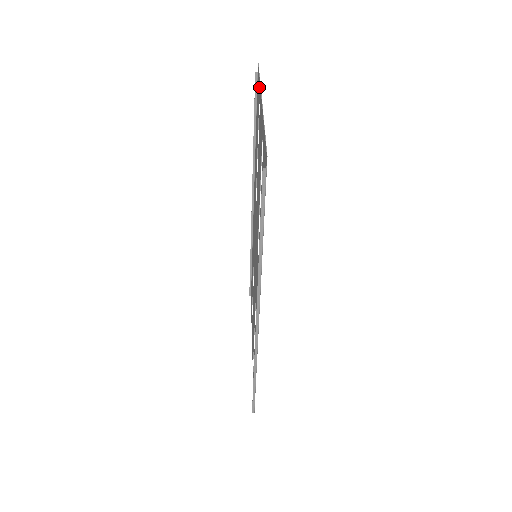
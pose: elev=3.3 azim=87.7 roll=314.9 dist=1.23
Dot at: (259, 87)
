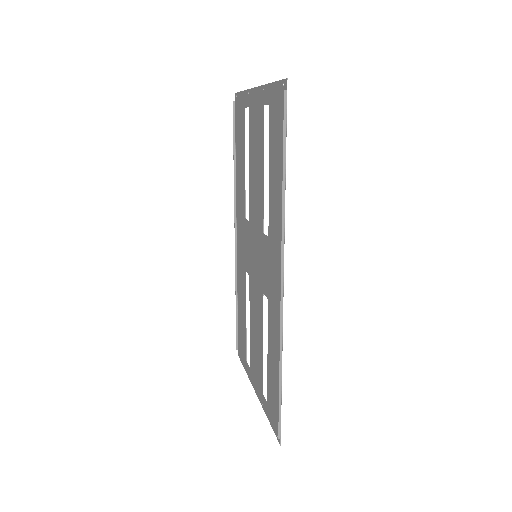
Dot at: (244, 97)
